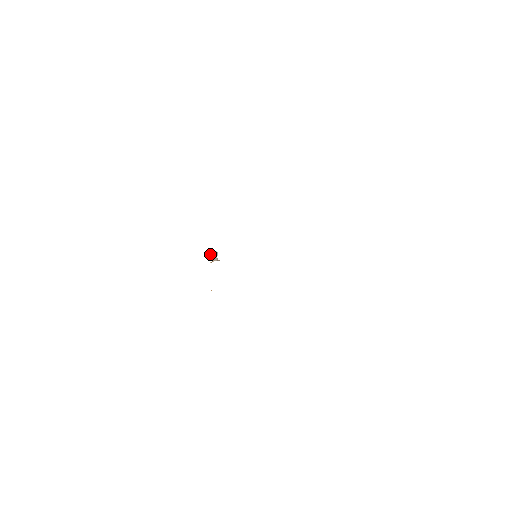
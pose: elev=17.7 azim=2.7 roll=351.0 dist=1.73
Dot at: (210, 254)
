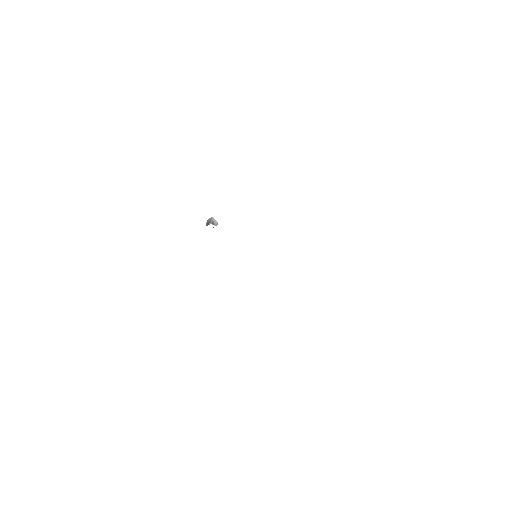
Dot at: (210, 219)
